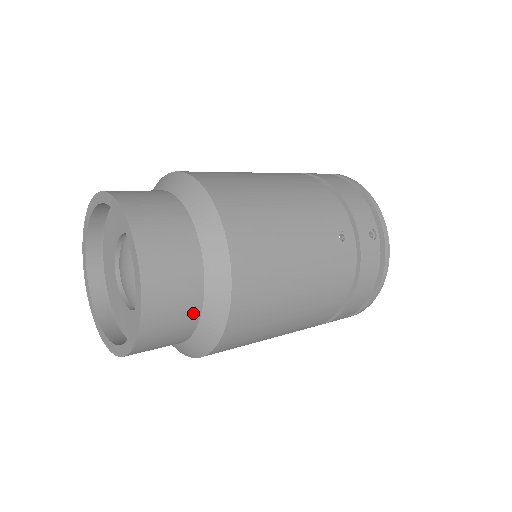
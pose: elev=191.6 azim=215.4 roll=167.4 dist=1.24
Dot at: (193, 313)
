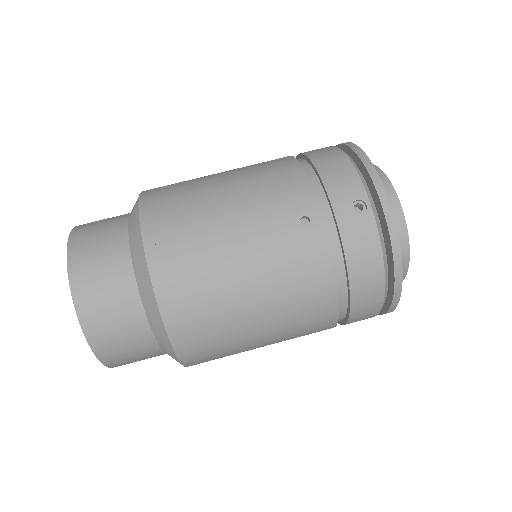
Dot at: (139, 325)
